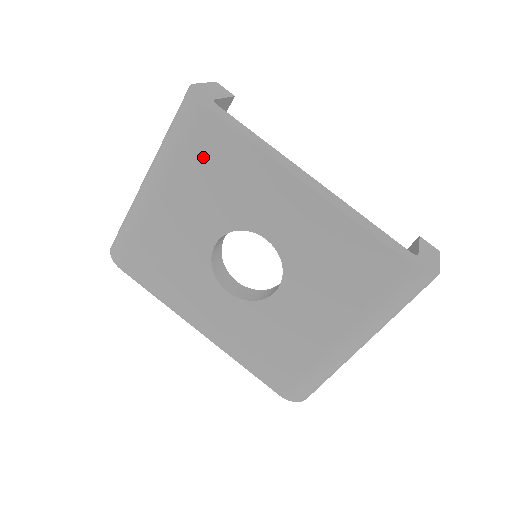
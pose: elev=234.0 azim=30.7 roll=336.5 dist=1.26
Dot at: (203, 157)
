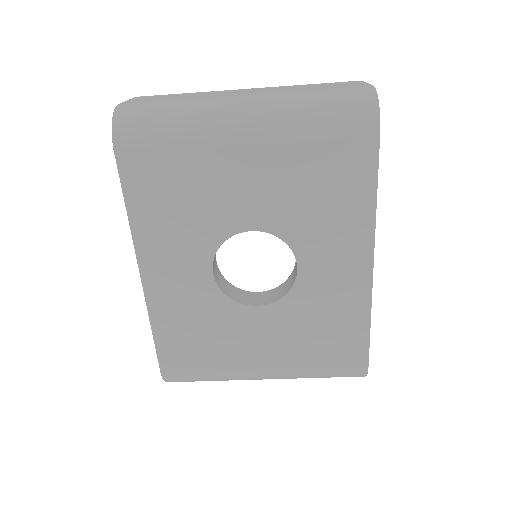
Dot at: (329, 164)
